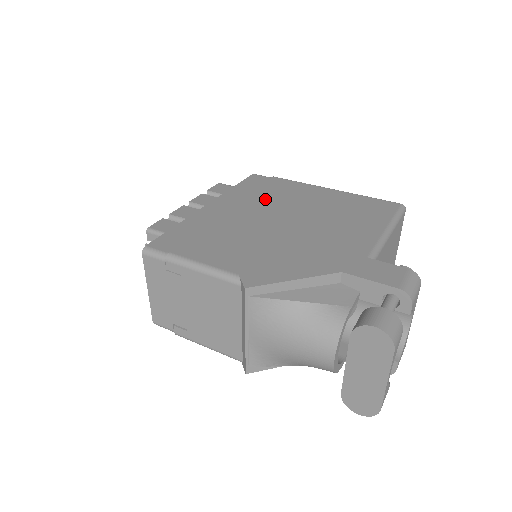
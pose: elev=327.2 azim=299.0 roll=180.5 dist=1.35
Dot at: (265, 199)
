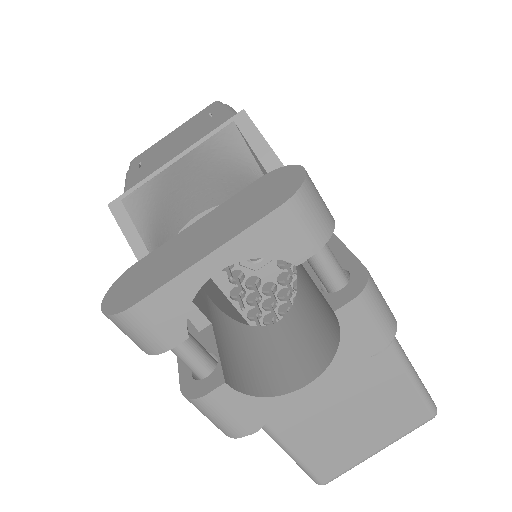
Dot at: occluded
